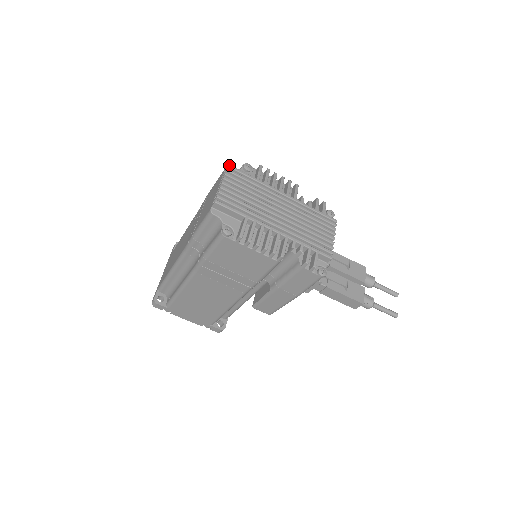
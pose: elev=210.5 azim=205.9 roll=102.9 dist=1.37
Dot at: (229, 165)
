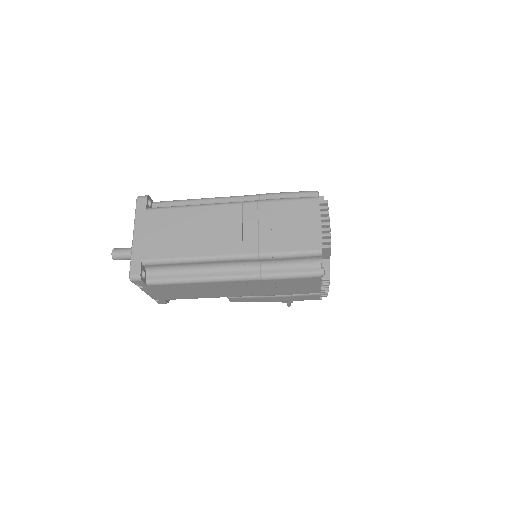
Dot at: occluded
